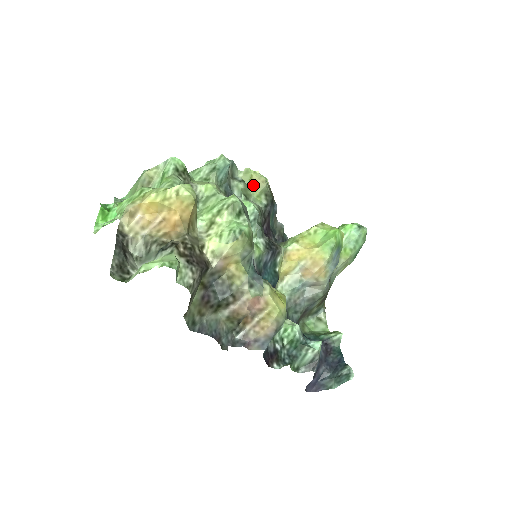
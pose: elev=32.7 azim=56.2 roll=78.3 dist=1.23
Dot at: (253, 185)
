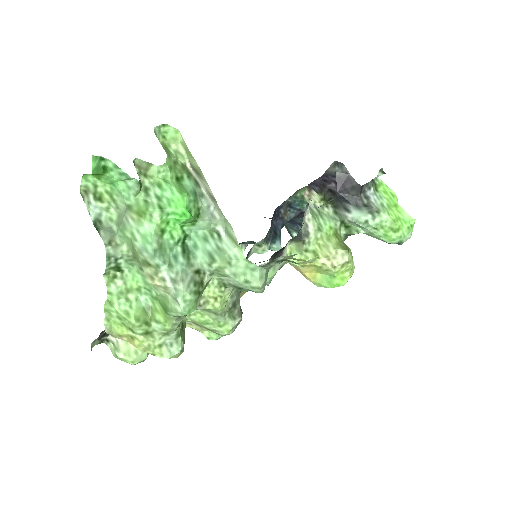
Dot at: occluded
